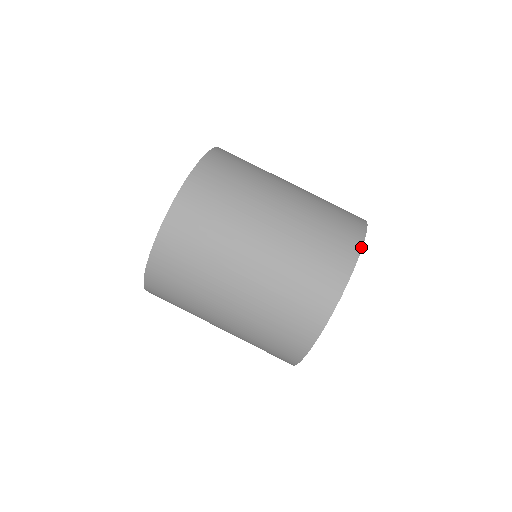
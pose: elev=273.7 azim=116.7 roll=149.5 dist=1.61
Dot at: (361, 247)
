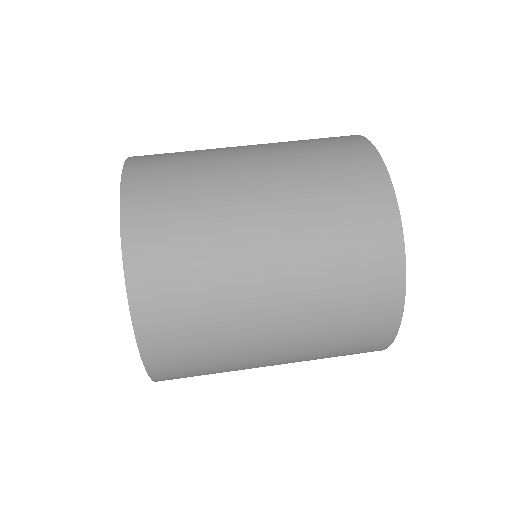
Dot at: occluded
